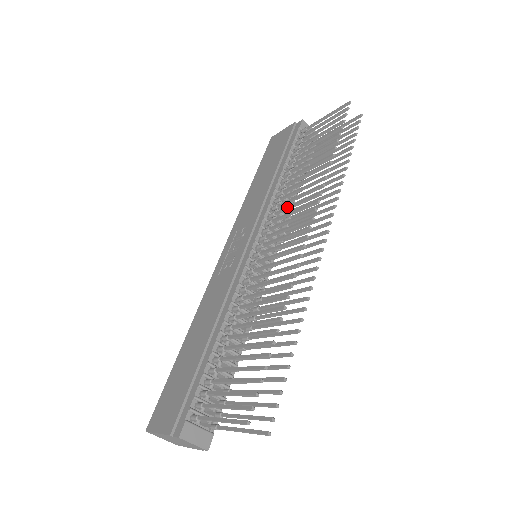
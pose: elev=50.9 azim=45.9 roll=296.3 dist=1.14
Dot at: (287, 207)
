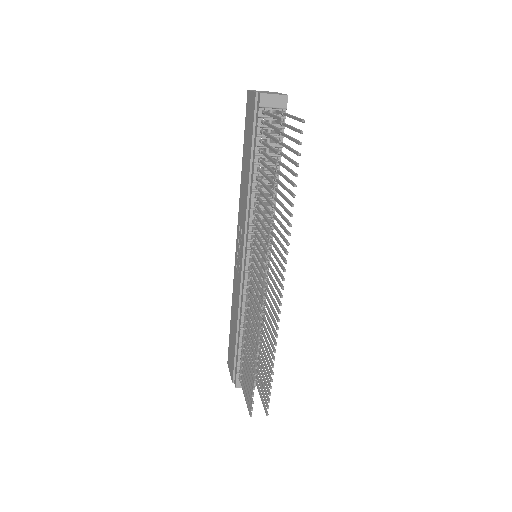
Dot at: (257, 238)
